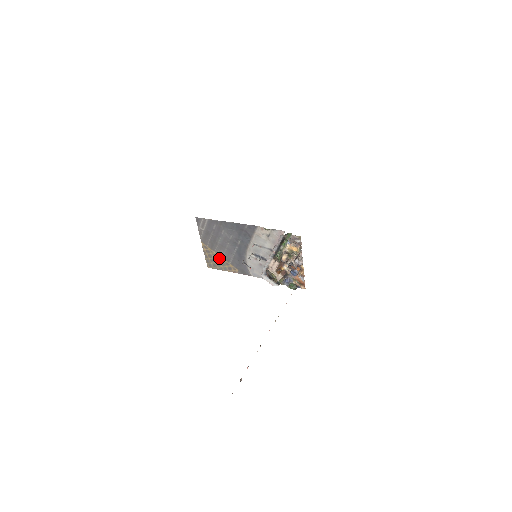
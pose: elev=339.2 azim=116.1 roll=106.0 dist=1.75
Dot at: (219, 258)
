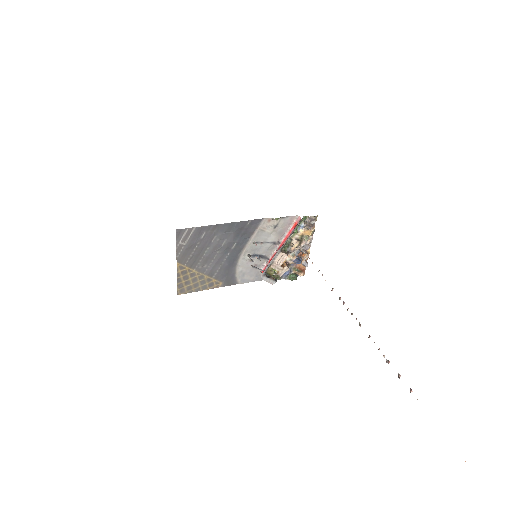
Dot at: (199, 276)
